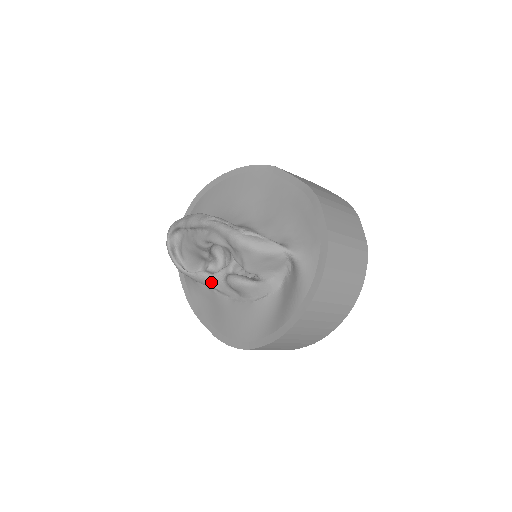
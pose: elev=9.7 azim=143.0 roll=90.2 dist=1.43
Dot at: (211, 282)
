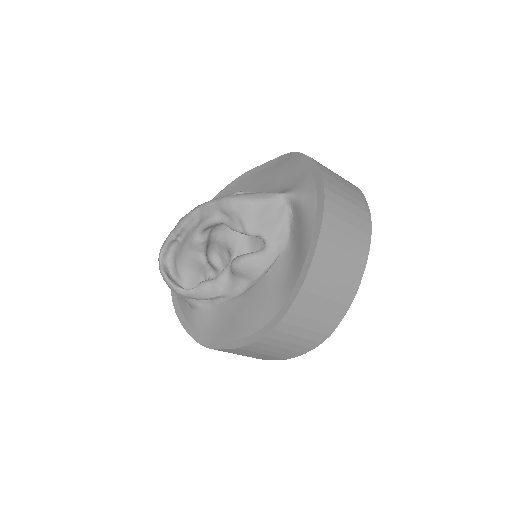
Dot at: (216, 288)
